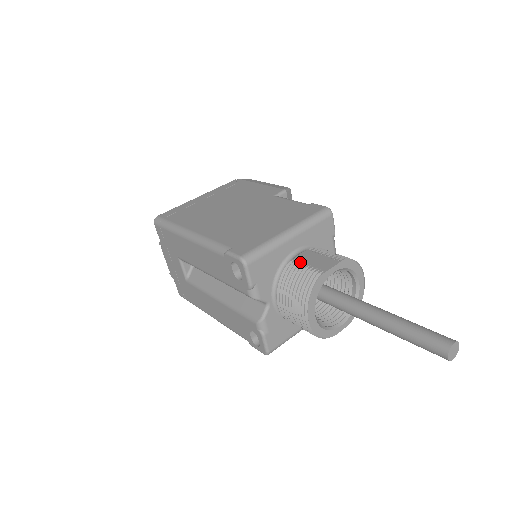
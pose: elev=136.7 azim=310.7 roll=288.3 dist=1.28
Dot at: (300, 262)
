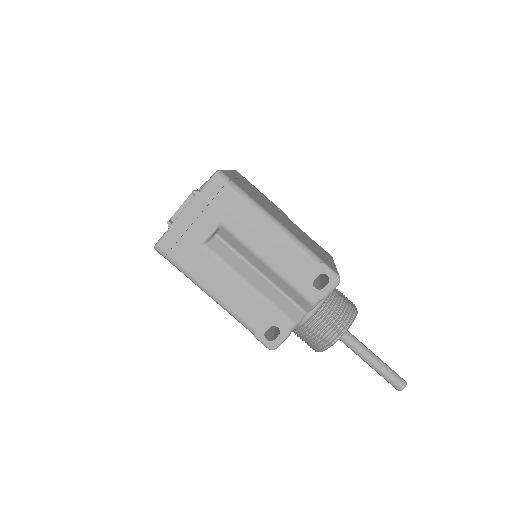
Dot at: (338, 293)
